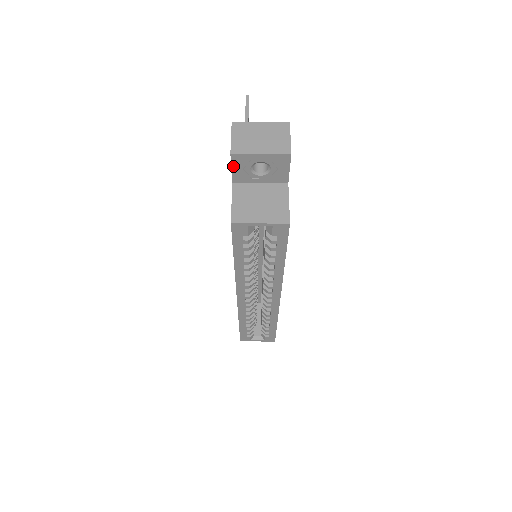
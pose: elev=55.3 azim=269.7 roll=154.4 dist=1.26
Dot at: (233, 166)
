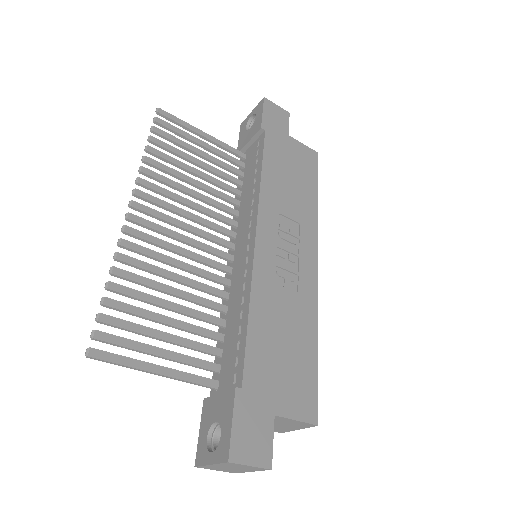
Dot at: occluded
